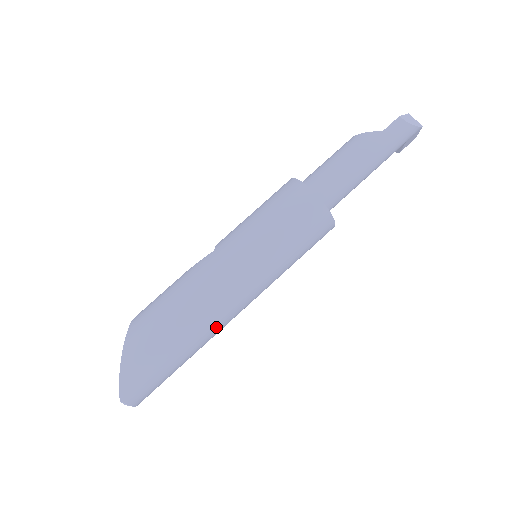
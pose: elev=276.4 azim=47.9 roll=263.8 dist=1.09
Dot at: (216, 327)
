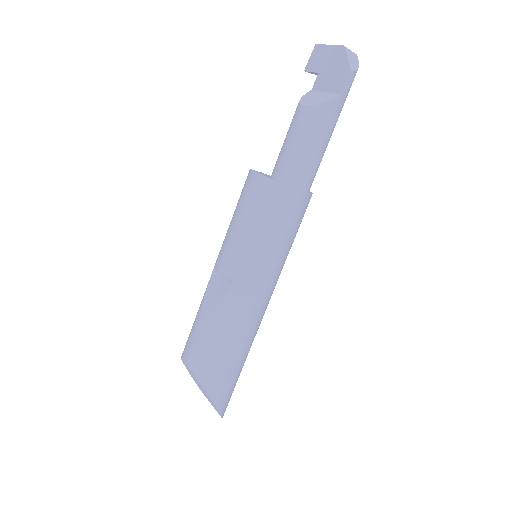
Dot at: occluded
